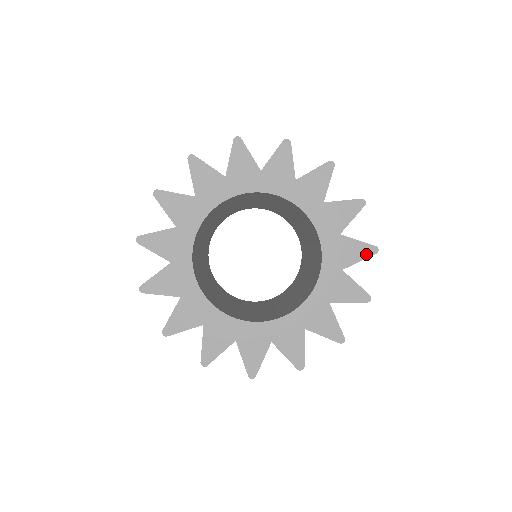
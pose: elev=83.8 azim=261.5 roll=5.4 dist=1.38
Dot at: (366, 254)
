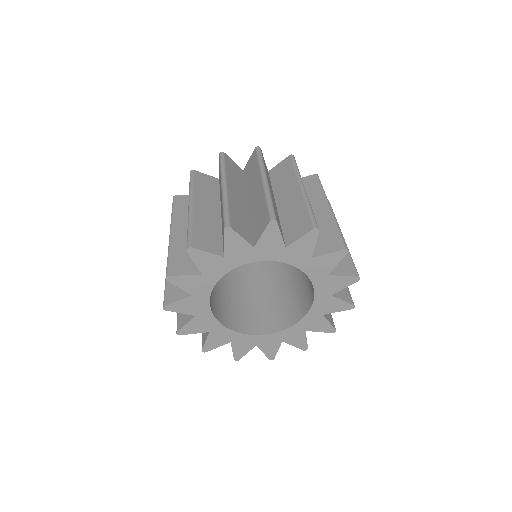
Dot at: (340, 258)
